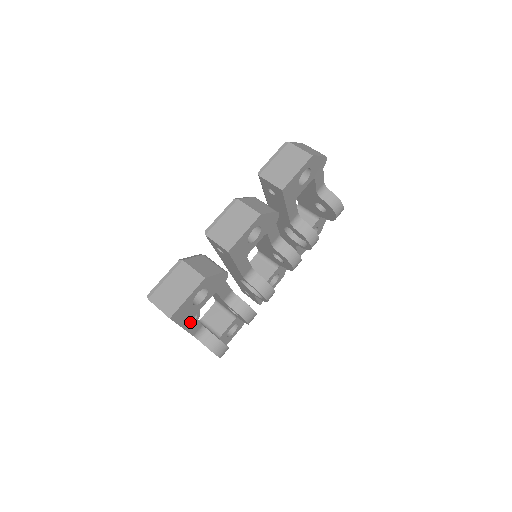
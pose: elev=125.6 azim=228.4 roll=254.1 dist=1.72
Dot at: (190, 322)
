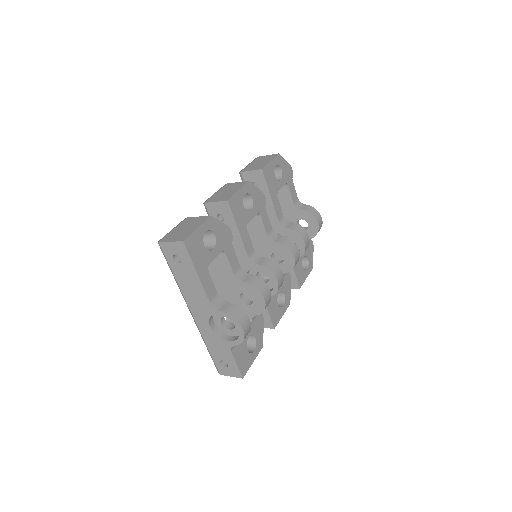
Dot at: (204, 273)
